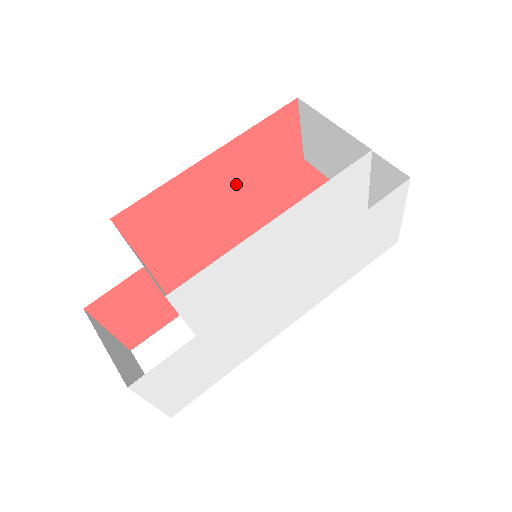
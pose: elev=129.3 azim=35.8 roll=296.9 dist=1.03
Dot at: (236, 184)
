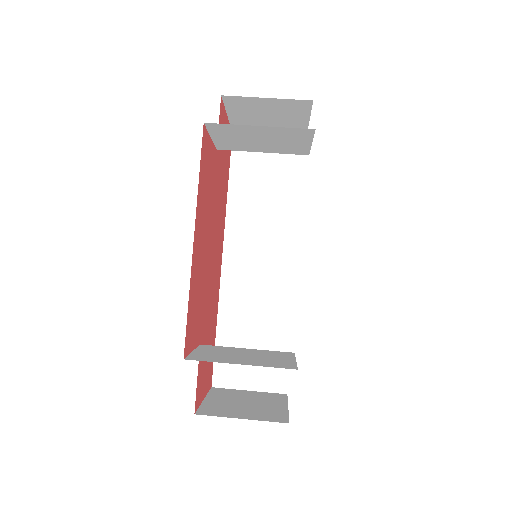
Dot at: (205, 227)
